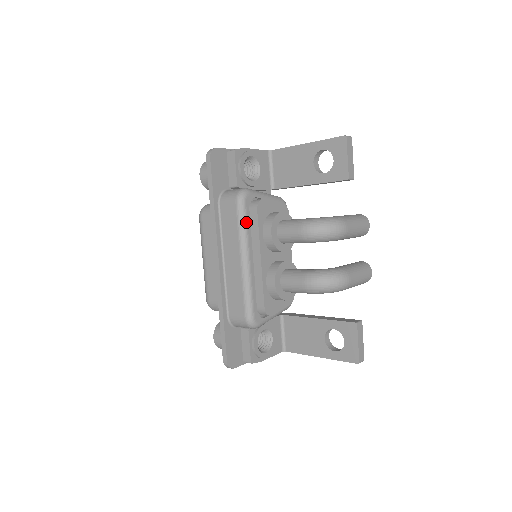
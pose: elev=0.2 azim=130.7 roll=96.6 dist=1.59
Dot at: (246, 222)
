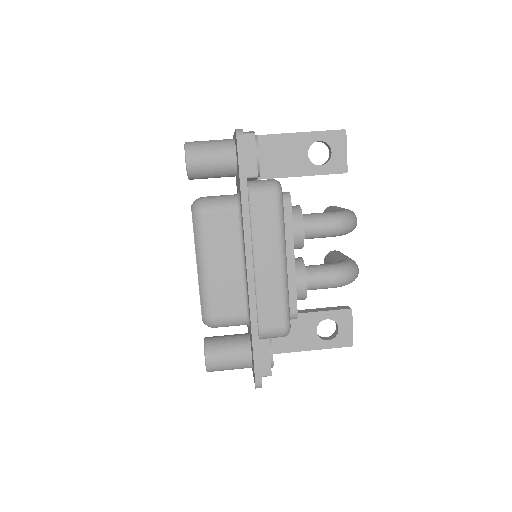
Dot at: occluded
